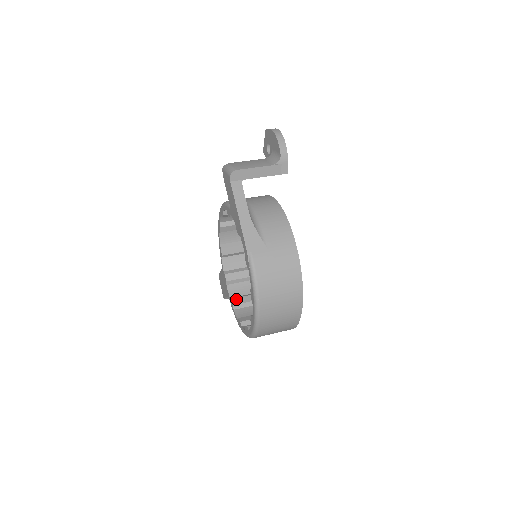
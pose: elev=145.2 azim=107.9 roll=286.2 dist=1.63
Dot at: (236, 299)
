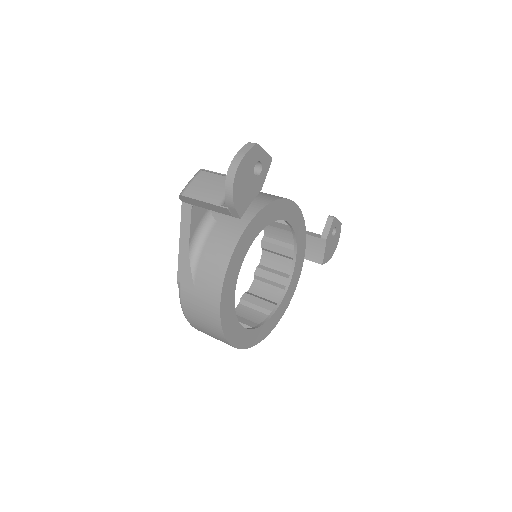
Dot at: (260, 270)
